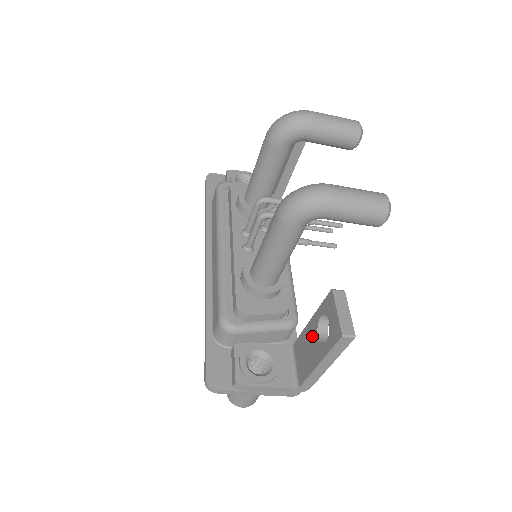
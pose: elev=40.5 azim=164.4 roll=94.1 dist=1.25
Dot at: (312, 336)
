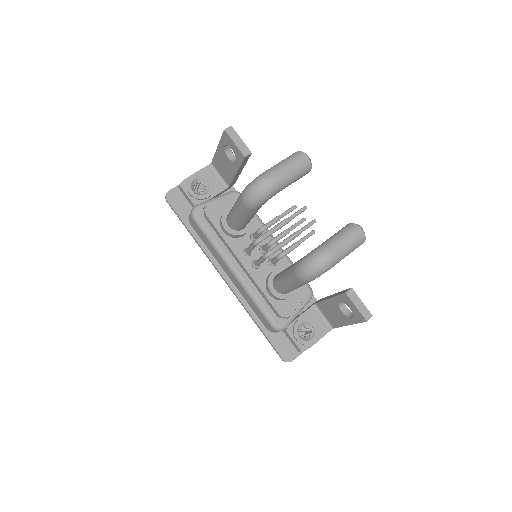
Dot at: (335, 309)
